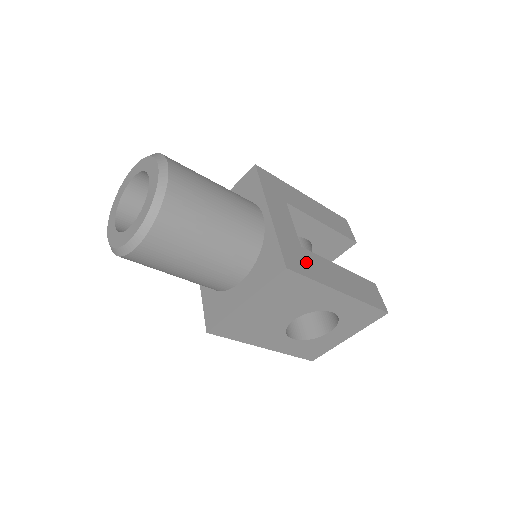
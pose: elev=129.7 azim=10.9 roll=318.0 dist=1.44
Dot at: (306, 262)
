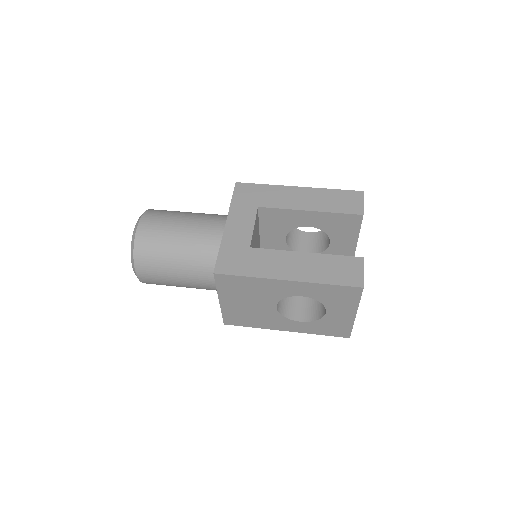
Dot at: (247, 261)
